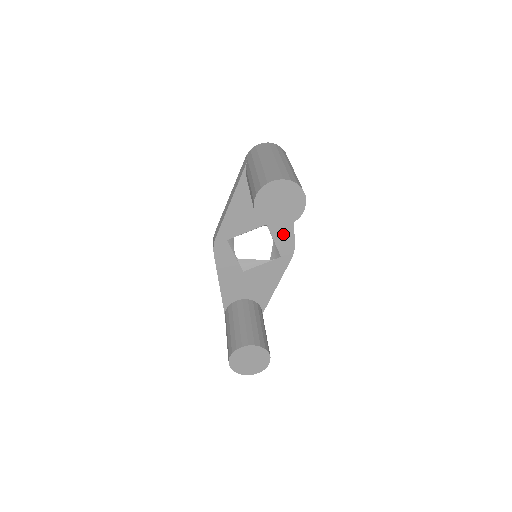
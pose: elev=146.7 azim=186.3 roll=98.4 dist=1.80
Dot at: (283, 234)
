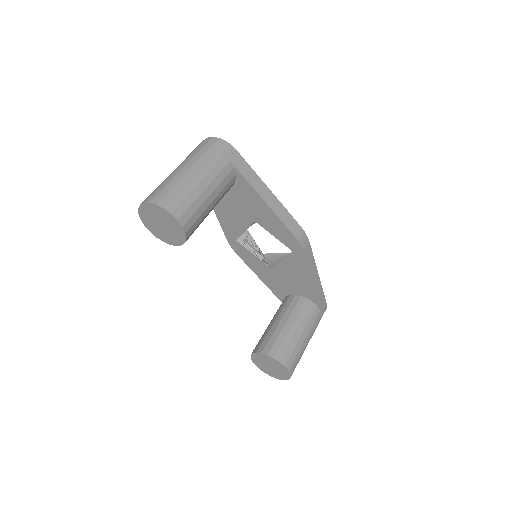
Dot at: (276, 228)
